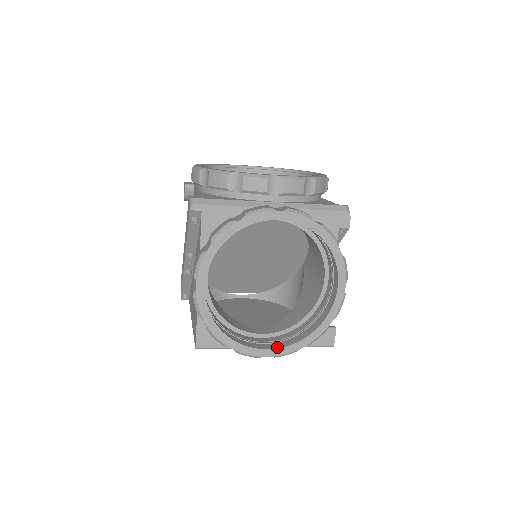
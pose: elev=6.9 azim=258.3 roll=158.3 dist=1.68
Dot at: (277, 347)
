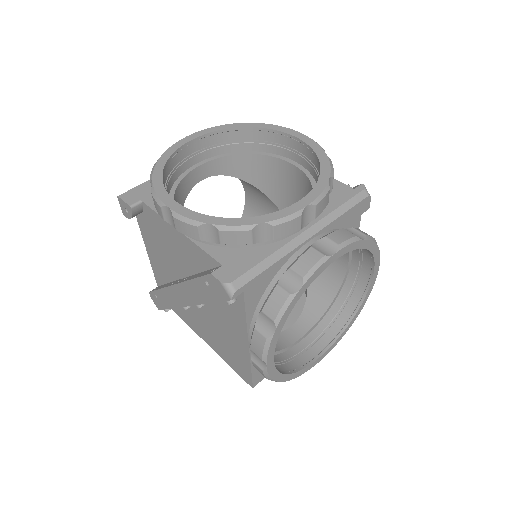
Dot at: (328, 347)
